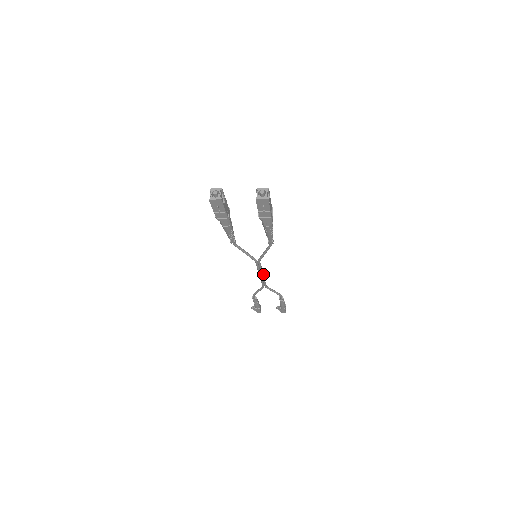
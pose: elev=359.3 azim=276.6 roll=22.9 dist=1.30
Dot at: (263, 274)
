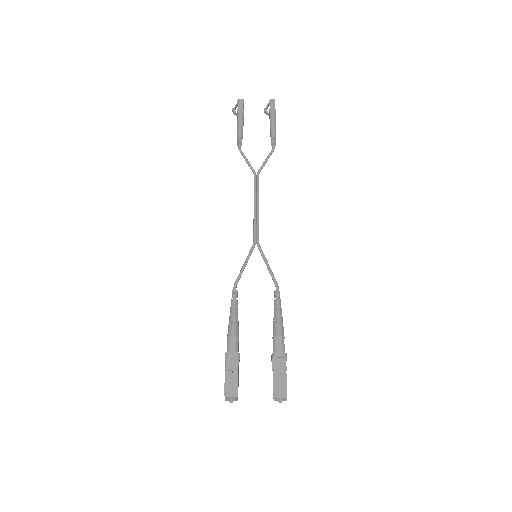
Dot at: (258, 208)
